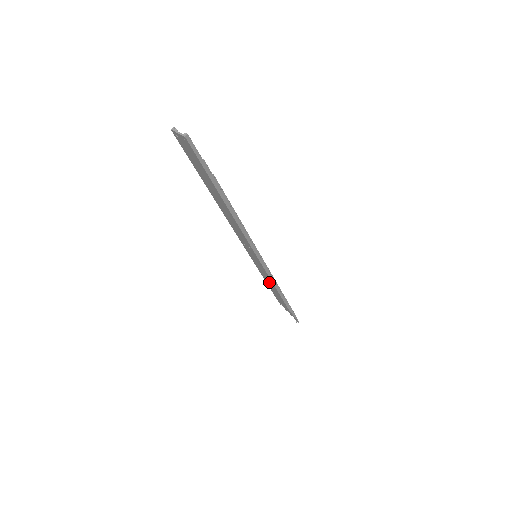
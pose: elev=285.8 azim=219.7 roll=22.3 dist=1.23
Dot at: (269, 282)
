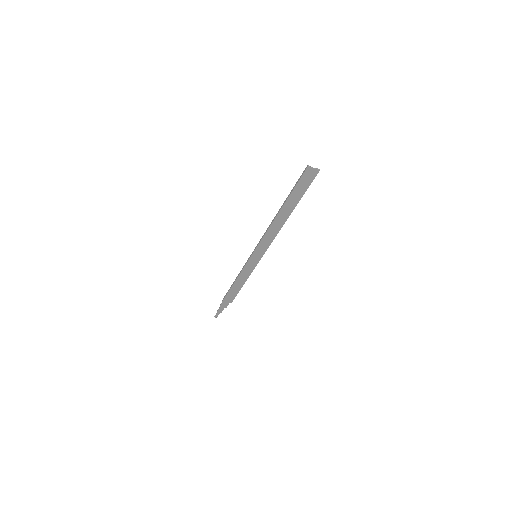
Dot at: (242, 279)
